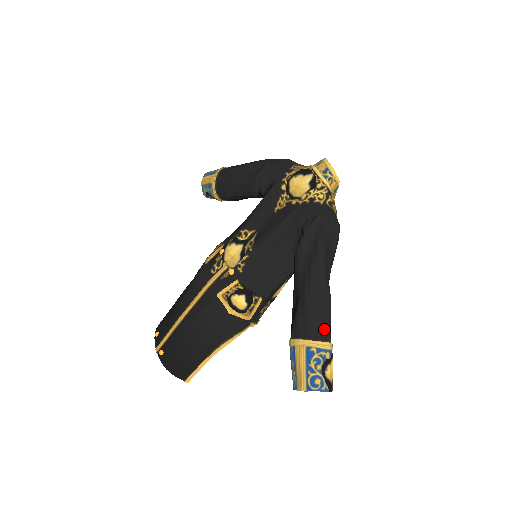
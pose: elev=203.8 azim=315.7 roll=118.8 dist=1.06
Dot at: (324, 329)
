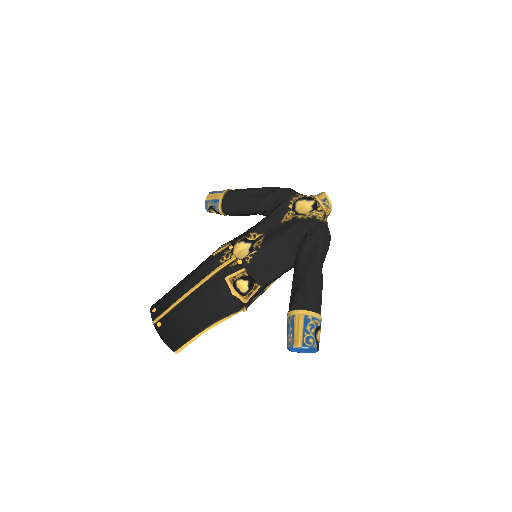
Dot at: (318, 305)
